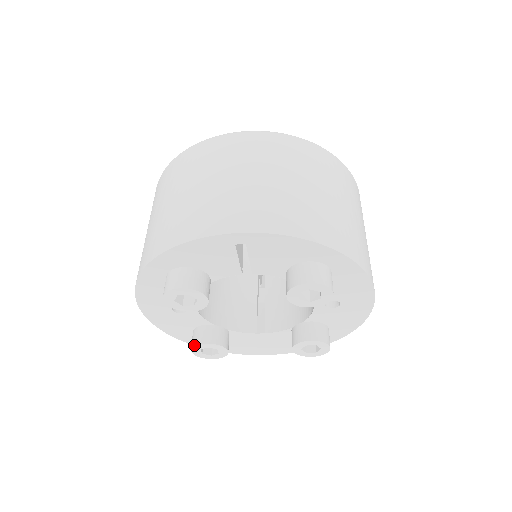
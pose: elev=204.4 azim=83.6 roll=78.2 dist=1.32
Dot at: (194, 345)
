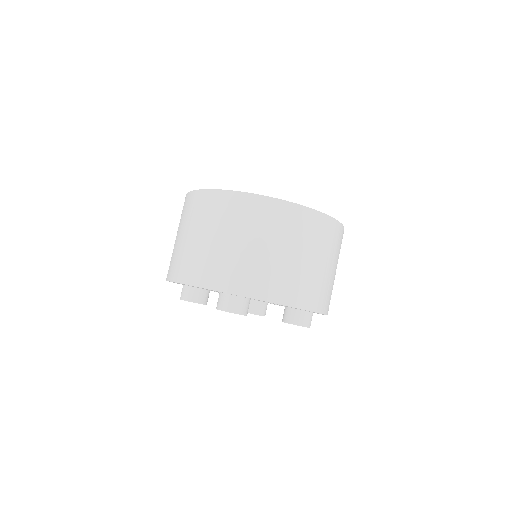
Dot at: (190, 301)
